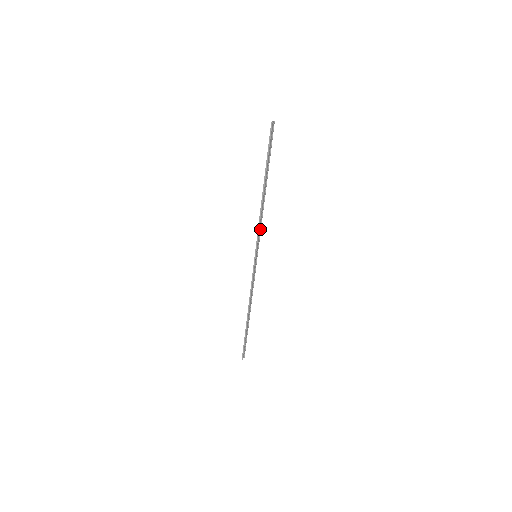
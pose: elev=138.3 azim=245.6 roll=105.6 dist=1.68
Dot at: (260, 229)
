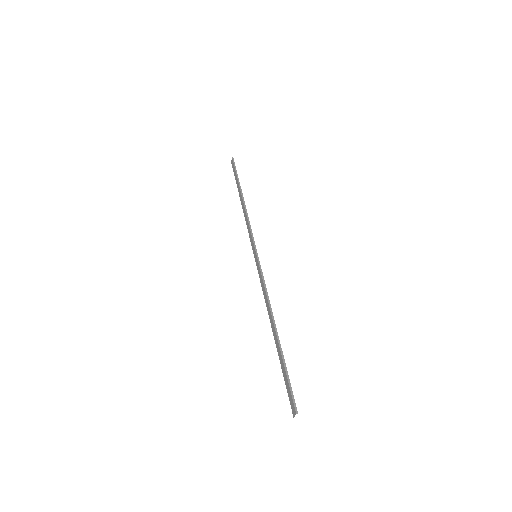
Dot at: (249, 233)
